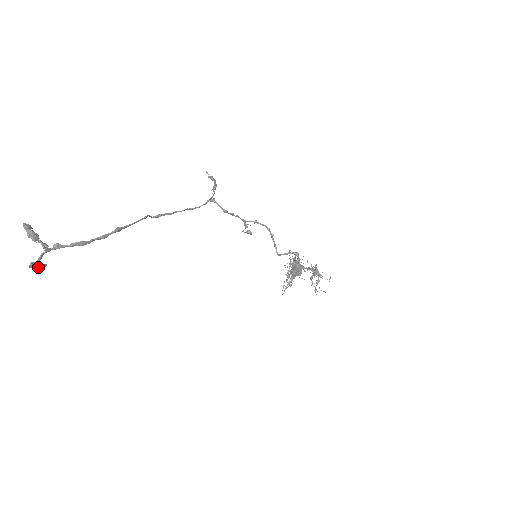
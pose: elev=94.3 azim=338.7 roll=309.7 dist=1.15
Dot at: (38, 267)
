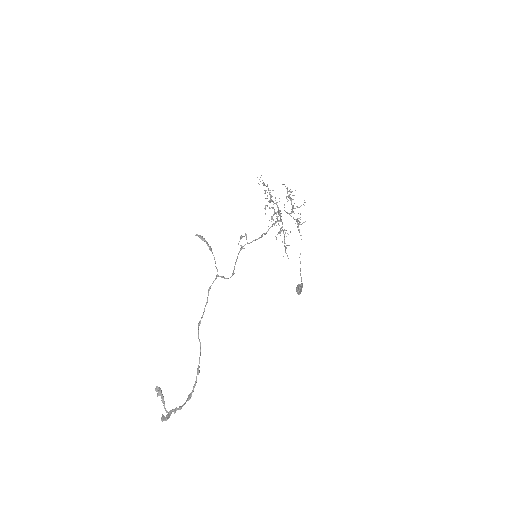
Dot at: (160, 395)
